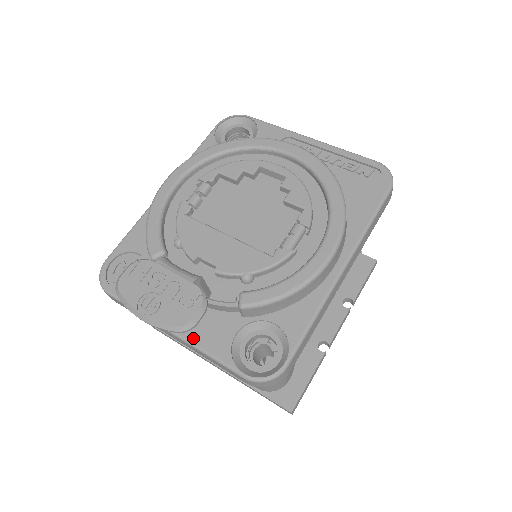
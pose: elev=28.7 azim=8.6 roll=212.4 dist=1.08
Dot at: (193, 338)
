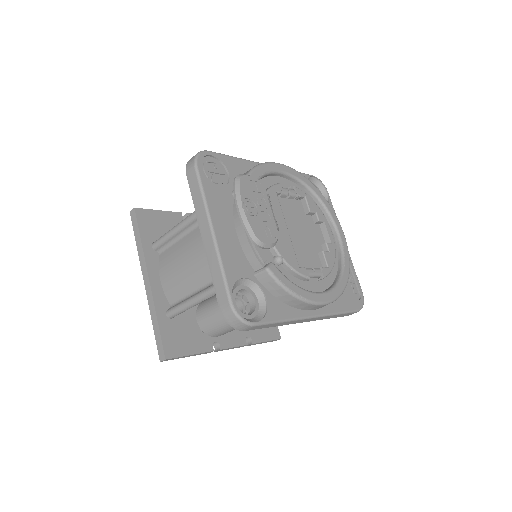
Dot at: (222, 250)
